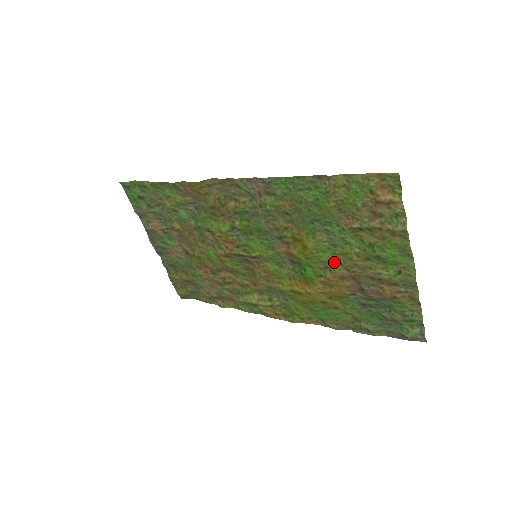
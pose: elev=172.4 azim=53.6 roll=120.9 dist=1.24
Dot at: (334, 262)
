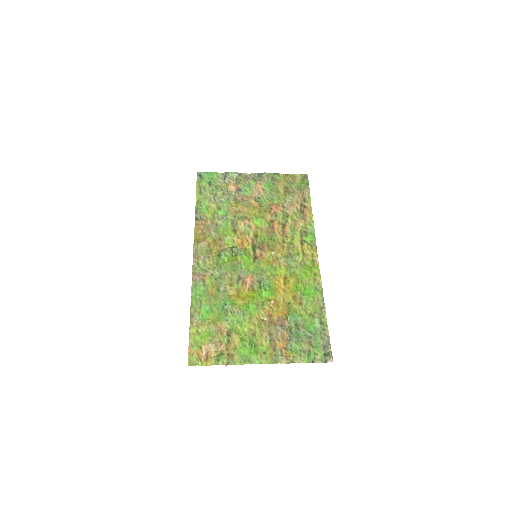
Dot at: (258, 311)
